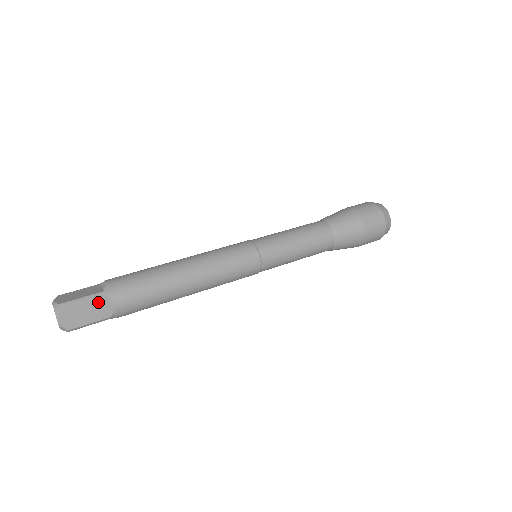
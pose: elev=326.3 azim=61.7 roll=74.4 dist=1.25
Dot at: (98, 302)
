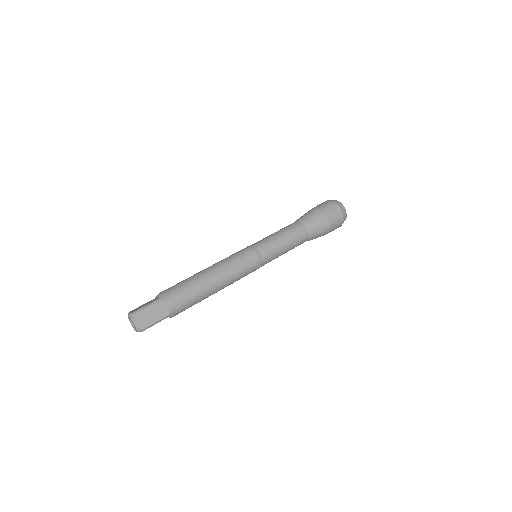
Dot at: (157, 306)
